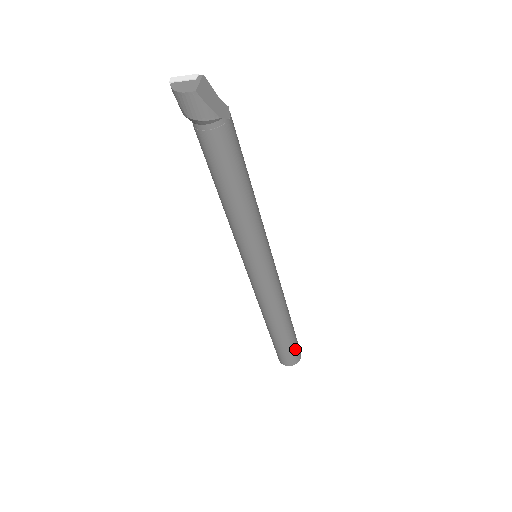
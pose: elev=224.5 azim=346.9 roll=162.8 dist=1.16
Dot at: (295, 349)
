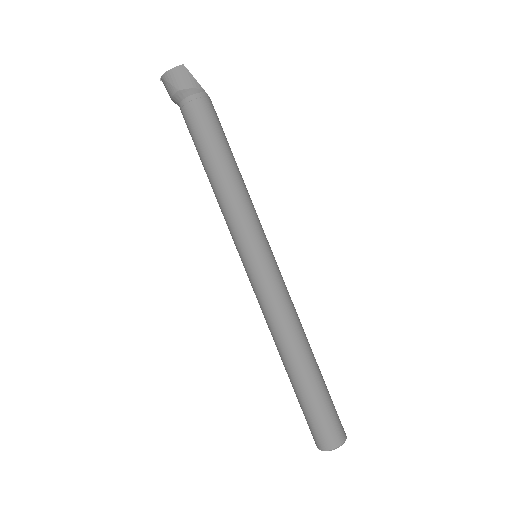
Dot at: (334, 411)
